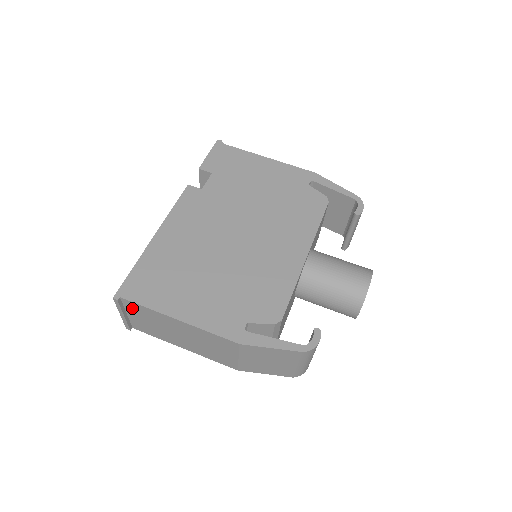
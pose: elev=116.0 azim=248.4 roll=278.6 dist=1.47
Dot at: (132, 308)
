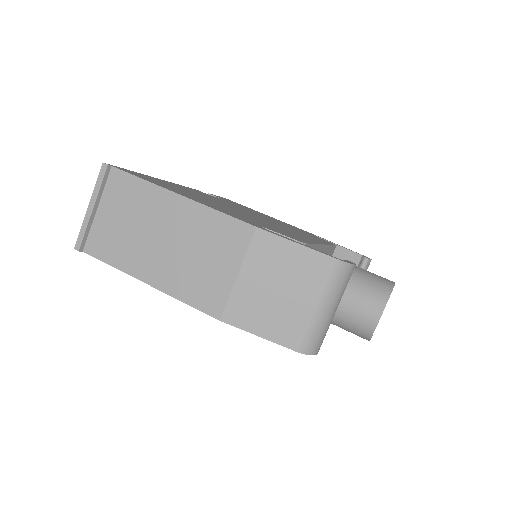
Dot at: (116, 190)
